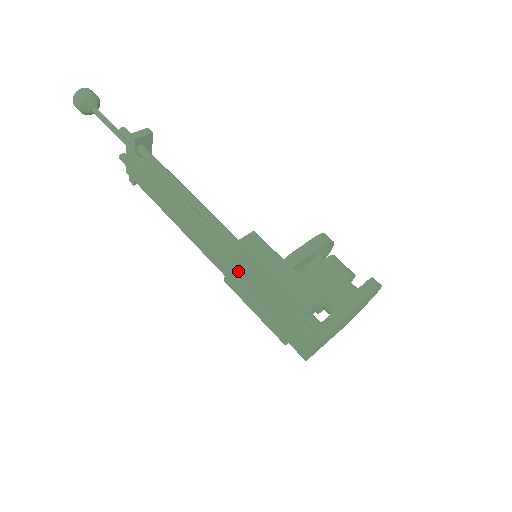
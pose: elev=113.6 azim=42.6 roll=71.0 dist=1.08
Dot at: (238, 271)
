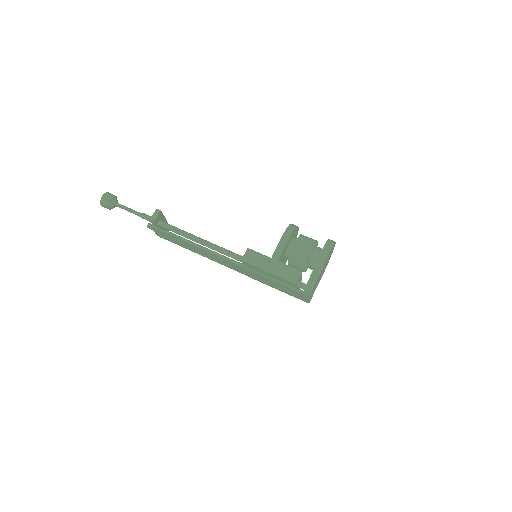
Dot at: (250, 273)
